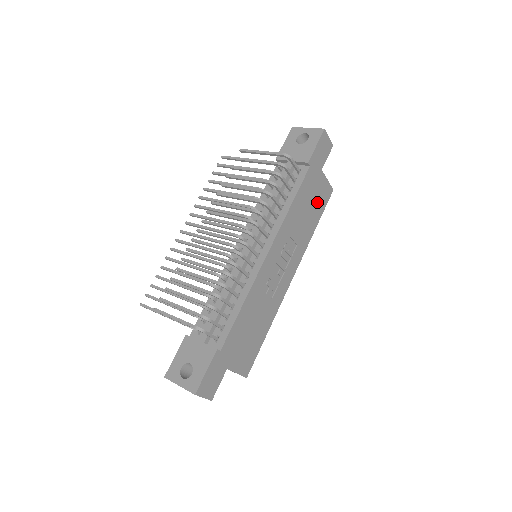
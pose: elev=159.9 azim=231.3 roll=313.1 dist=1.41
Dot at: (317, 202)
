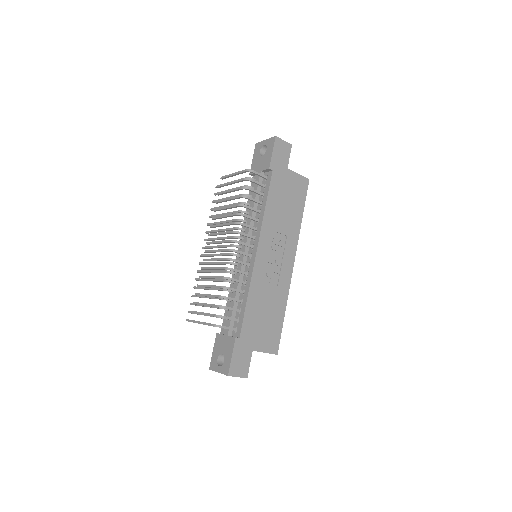
Dot at: (294, 195)
